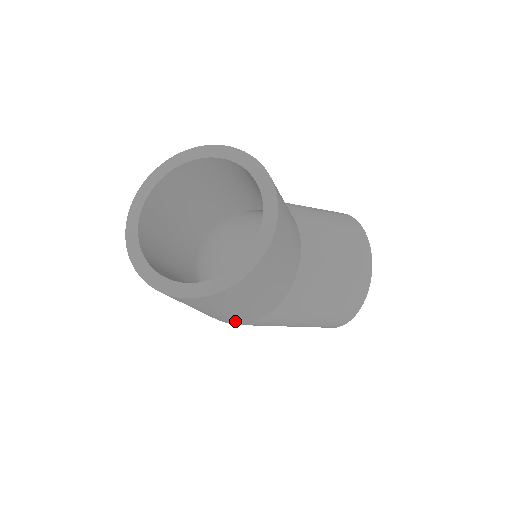
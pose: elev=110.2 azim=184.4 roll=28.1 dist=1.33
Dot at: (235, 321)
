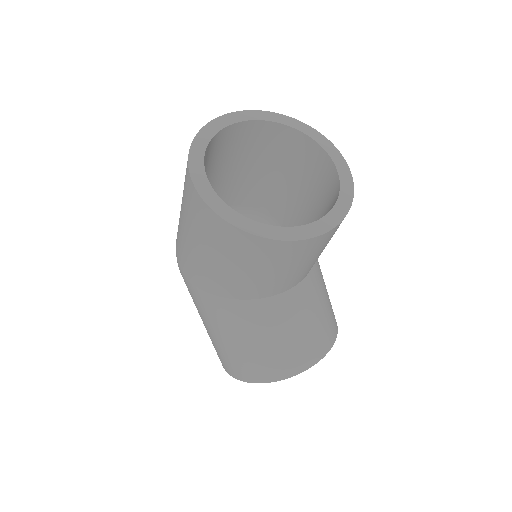
Dot at: (189, 268)
